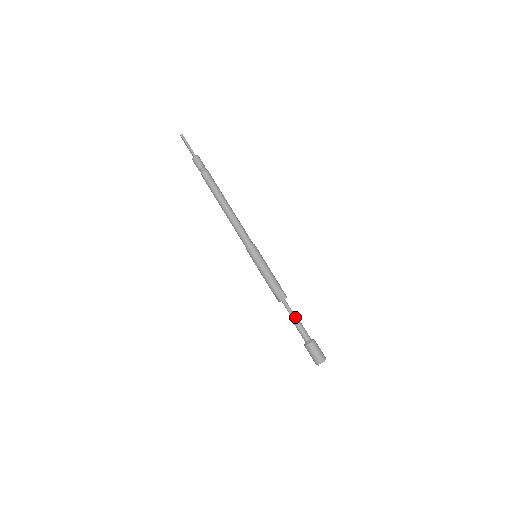
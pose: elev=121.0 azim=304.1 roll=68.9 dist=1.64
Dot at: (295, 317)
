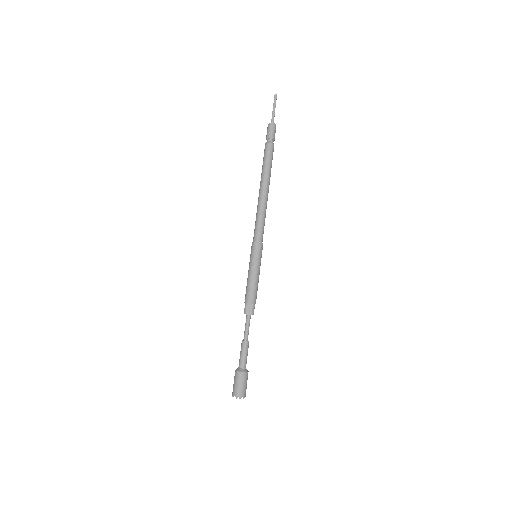
Dot at: (247, 338)
